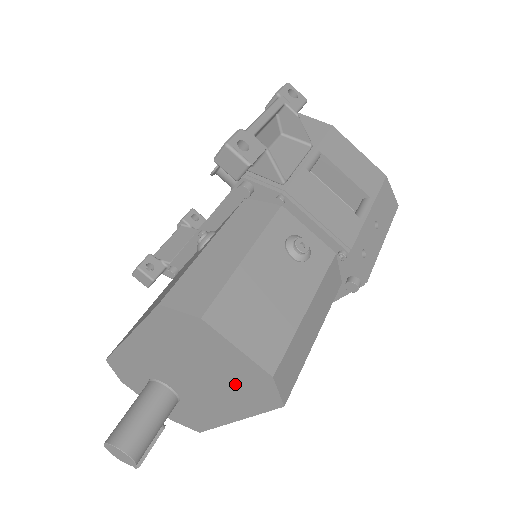
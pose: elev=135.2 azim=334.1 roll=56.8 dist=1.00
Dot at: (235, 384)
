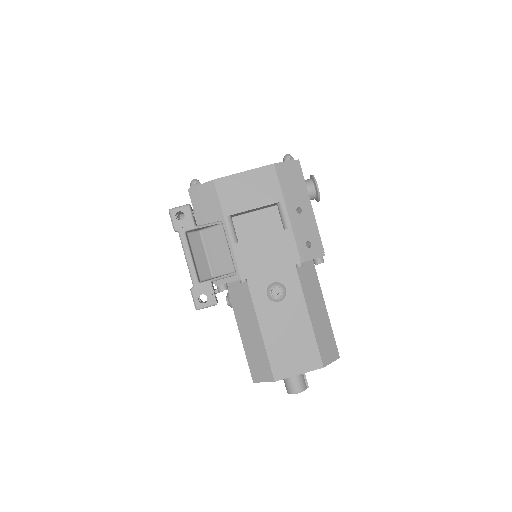
Dot at: occluded
